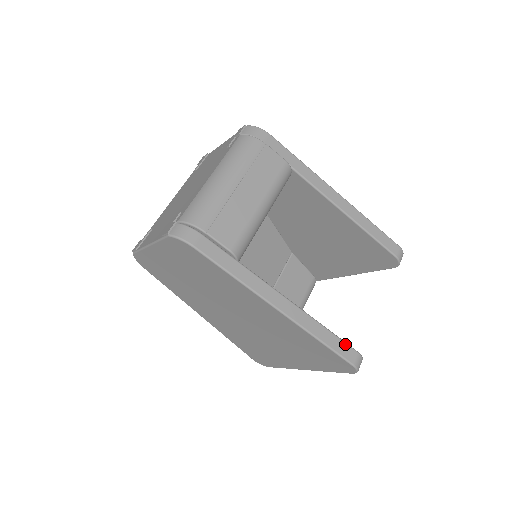
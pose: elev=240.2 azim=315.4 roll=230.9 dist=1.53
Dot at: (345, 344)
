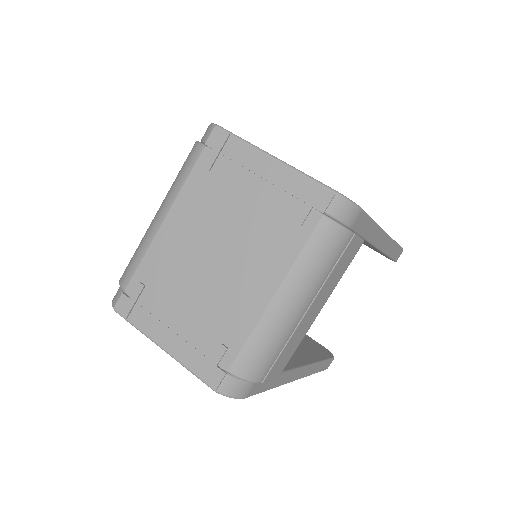
Dot at: (328, 361)
